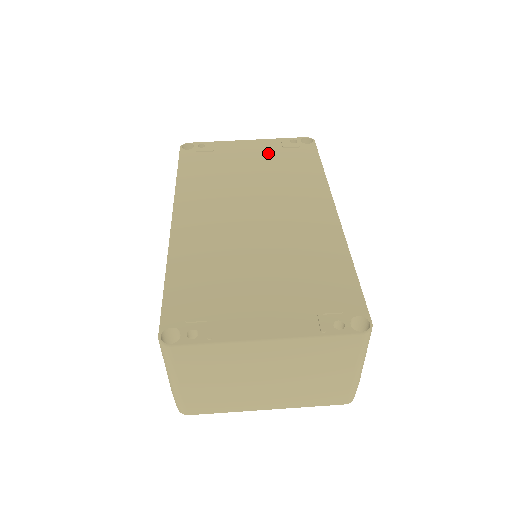
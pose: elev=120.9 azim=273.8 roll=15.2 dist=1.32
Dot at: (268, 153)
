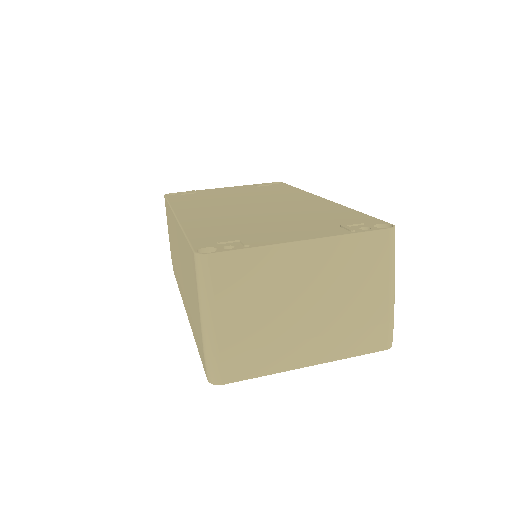
Dot at: (246, 189)
